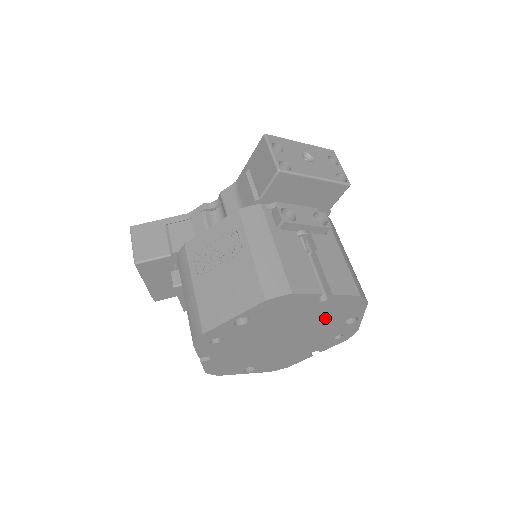
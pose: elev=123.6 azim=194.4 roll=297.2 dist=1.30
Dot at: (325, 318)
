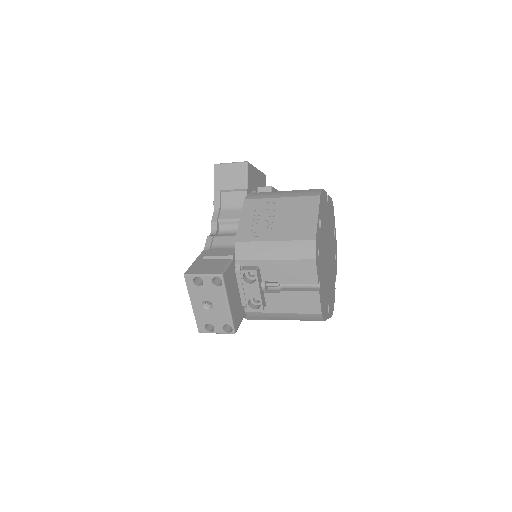
Dot at: (330, 227)
